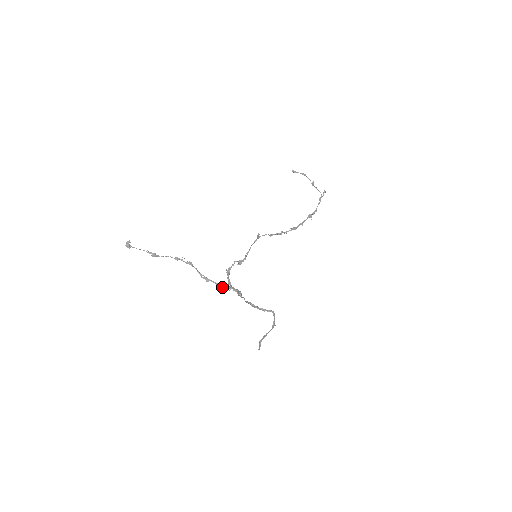
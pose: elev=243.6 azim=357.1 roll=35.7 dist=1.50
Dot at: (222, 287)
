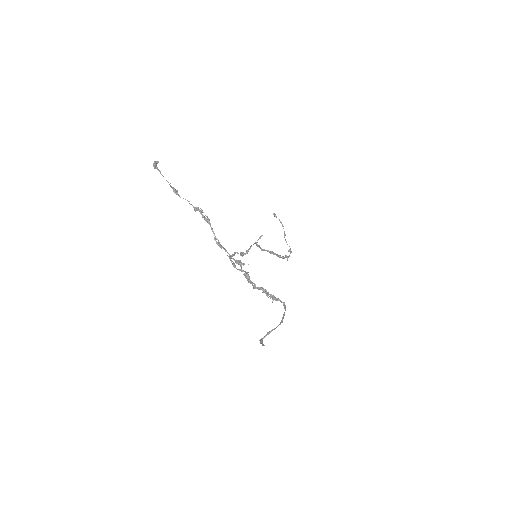
Dot at: (235, 260)
